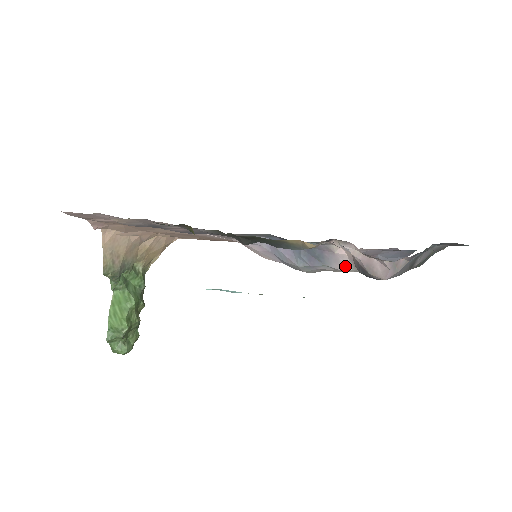
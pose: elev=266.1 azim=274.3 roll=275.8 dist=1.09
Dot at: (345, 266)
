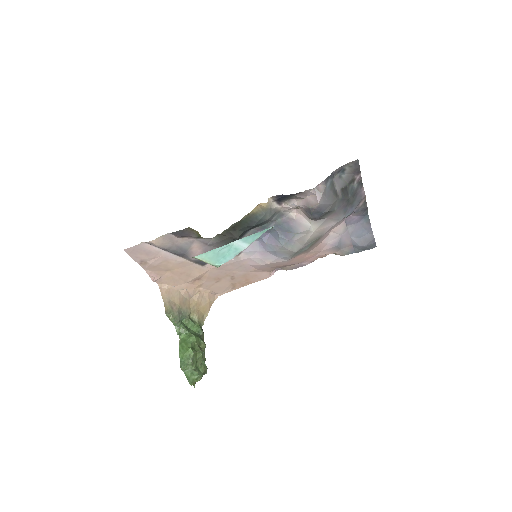
Dot at: (306, 225)
